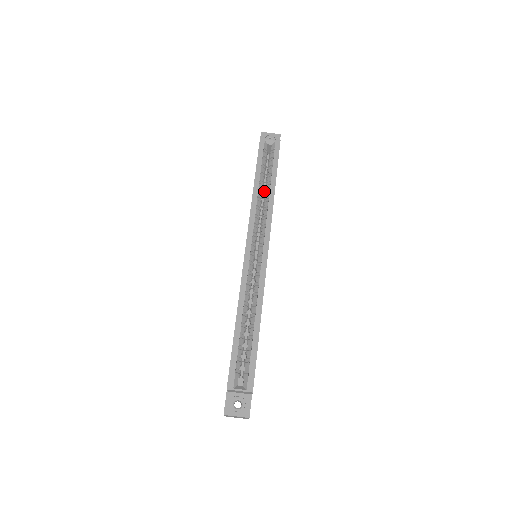
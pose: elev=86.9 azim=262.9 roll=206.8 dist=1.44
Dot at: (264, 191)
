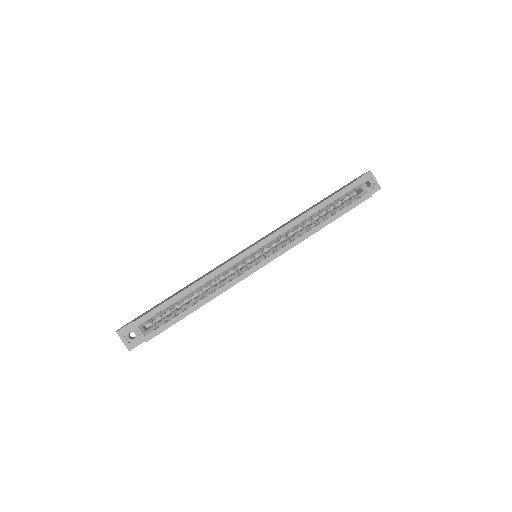
Dot at: (318, 216)
